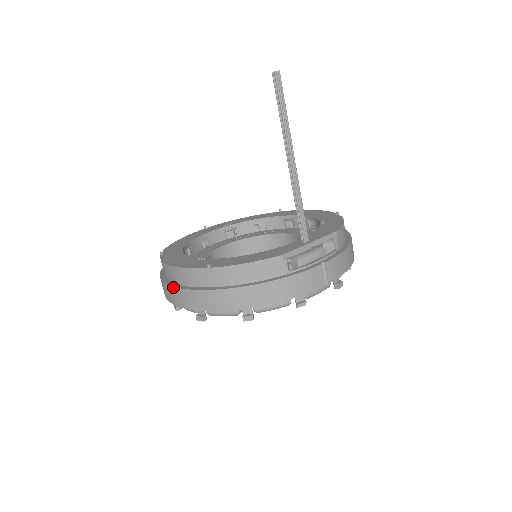
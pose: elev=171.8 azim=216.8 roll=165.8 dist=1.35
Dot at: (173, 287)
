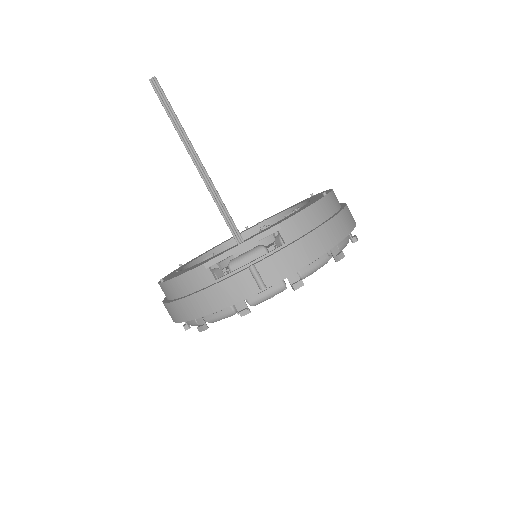
Dot at: occluded
